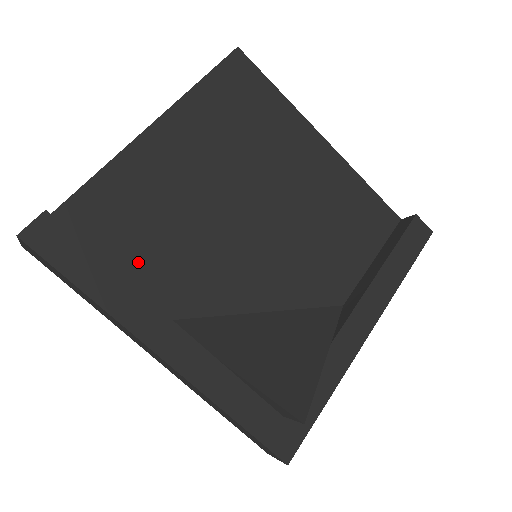
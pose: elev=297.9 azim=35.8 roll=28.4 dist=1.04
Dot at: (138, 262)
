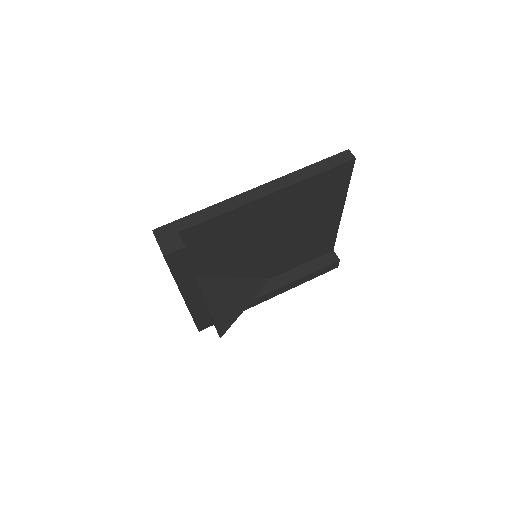
Dot at: (203, 255)
